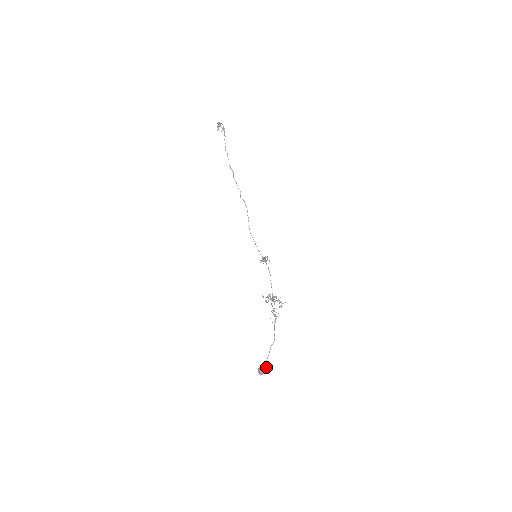
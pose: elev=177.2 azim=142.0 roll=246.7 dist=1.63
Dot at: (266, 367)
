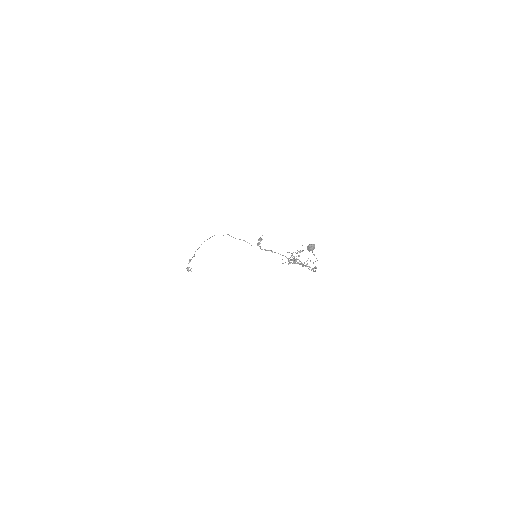
Dot at: occluded
